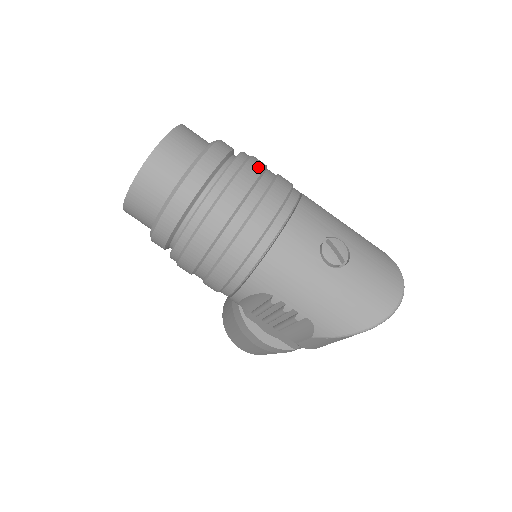
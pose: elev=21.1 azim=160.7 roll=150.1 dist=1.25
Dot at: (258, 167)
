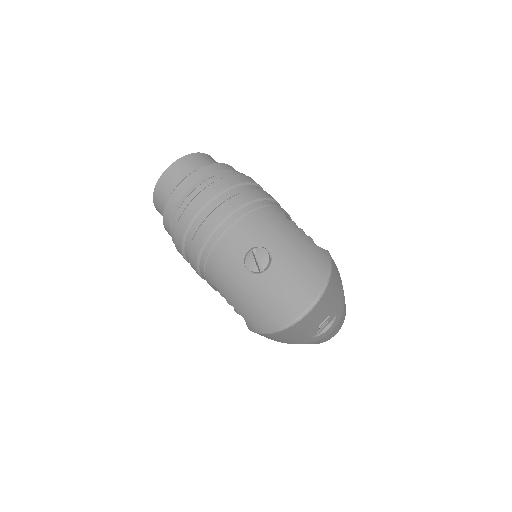
Dot at: (223, 186)
